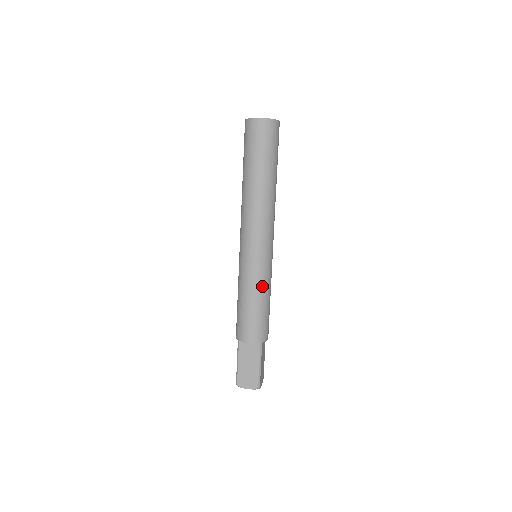
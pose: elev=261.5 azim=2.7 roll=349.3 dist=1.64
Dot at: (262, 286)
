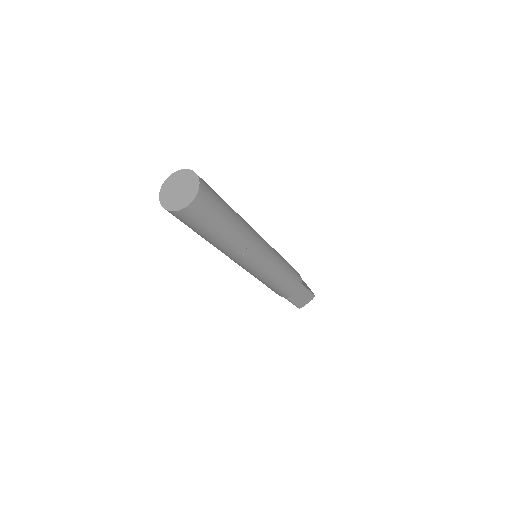
Dot at: (282, 269)
